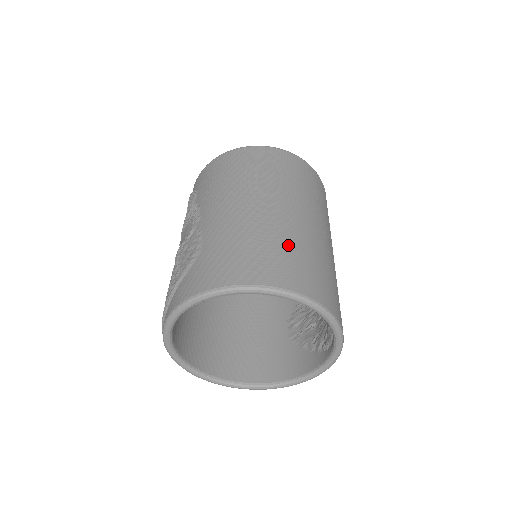
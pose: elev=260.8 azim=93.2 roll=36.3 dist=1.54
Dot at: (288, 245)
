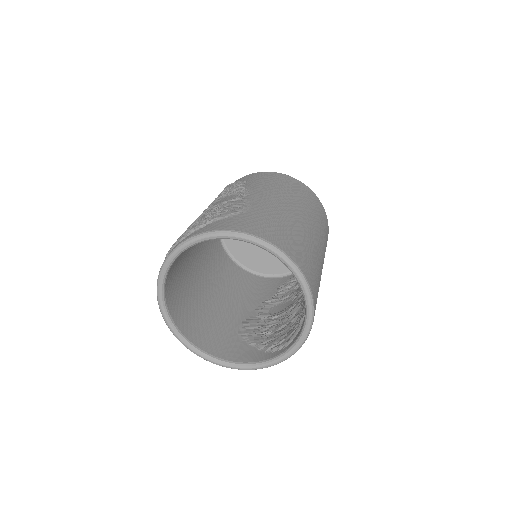
Dot at: (310, 251)
